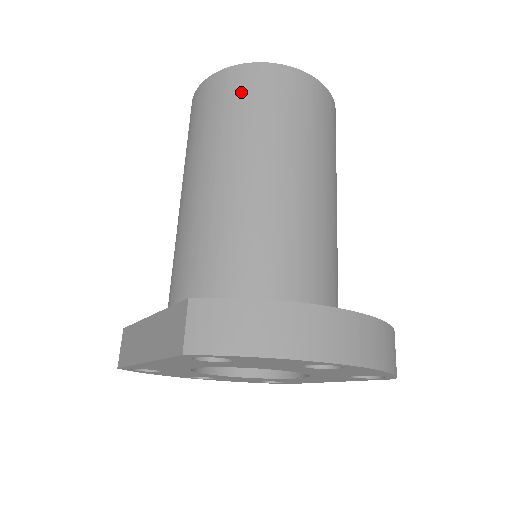
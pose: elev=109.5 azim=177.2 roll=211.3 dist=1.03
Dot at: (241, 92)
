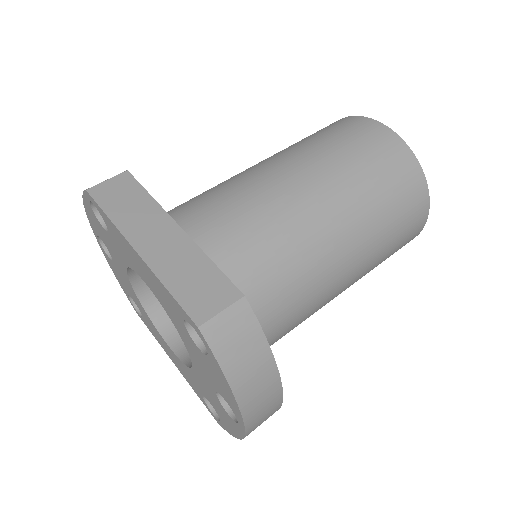
Dot at: (401, 186)
